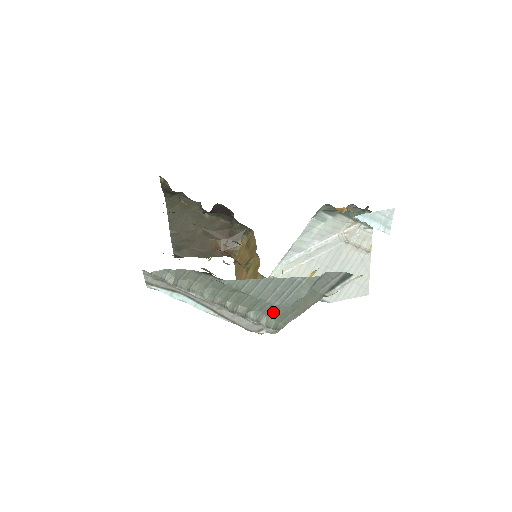
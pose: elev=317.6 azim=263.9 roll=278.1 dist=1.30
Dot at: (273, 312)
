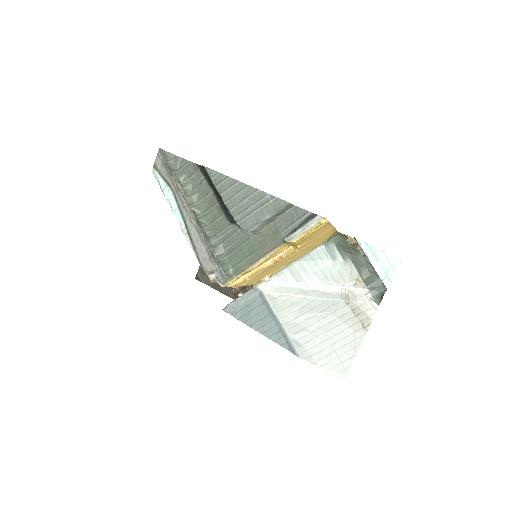
Dot at: (232, 249)
